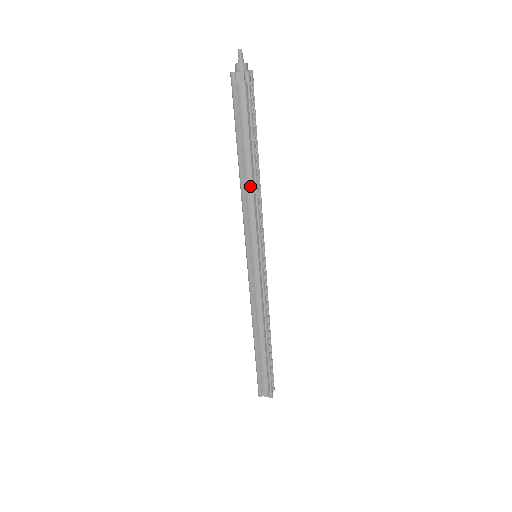
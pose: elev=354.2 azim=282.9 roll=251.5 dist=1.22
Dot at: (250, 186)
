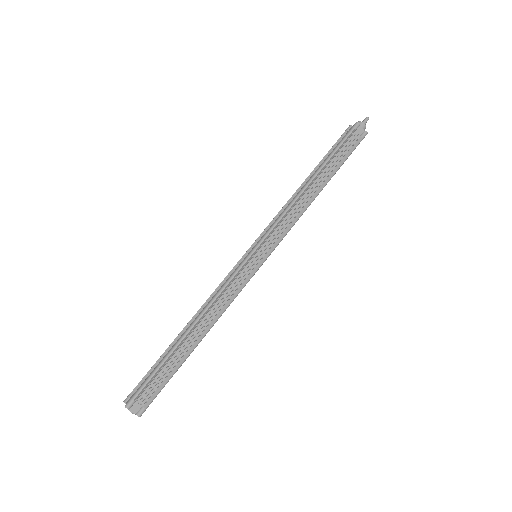
Dot at: (298, 194)
